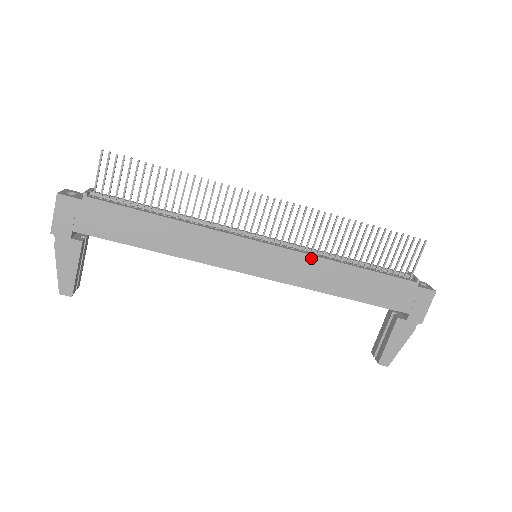
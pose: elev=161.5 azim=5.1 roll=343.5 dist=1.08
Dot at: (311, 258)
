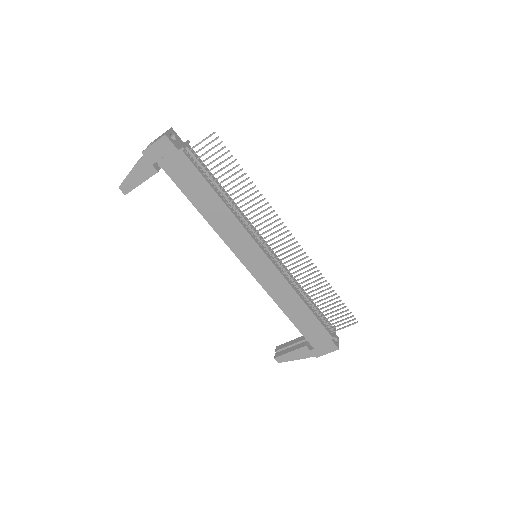
Dot at: (286, 283)
